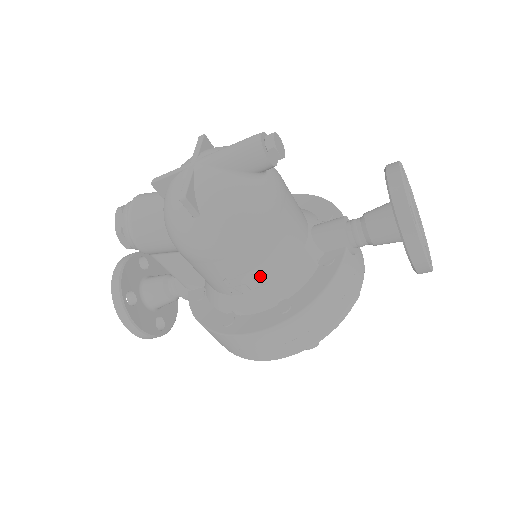
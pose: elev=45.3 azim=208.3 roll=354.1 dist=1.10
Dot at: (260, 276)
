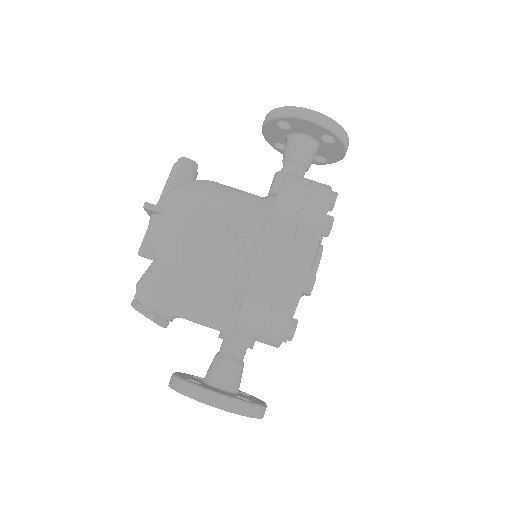
Dot at: (240, 214)
